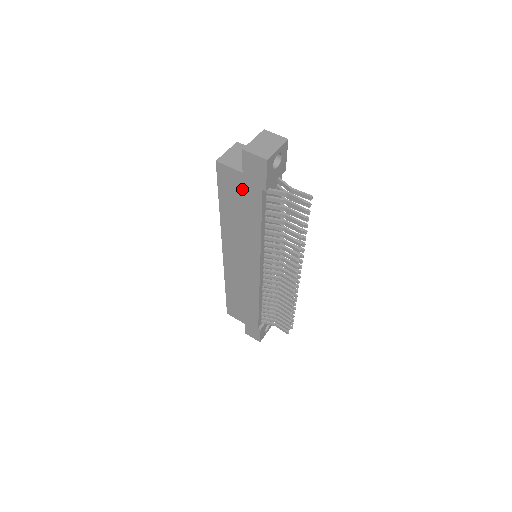
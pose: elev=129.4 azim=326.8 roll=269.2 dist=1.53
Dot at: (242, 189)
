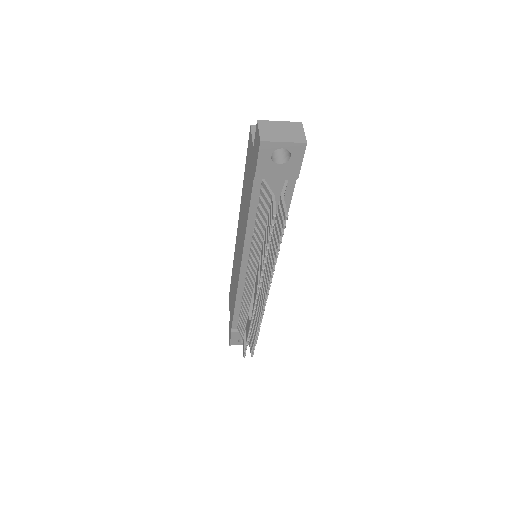
Dot at: (251, 166)
